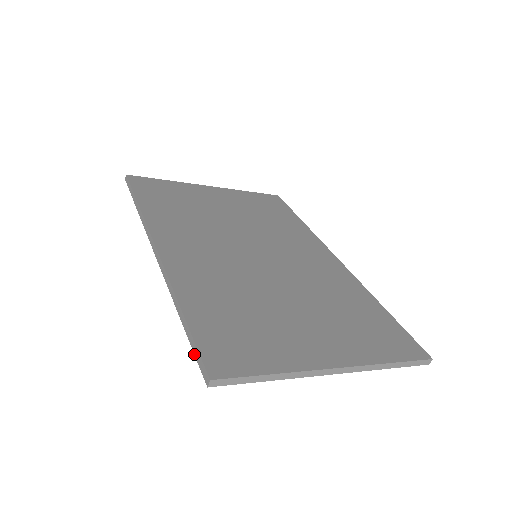
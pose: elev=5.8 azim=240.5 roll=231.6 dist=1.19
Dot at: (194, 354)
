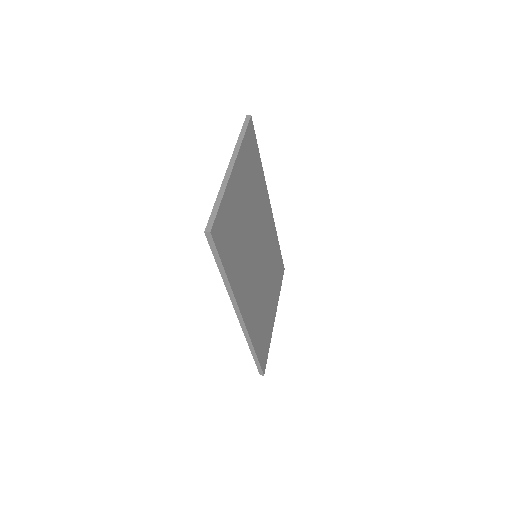
Dot at: (257, 366)
